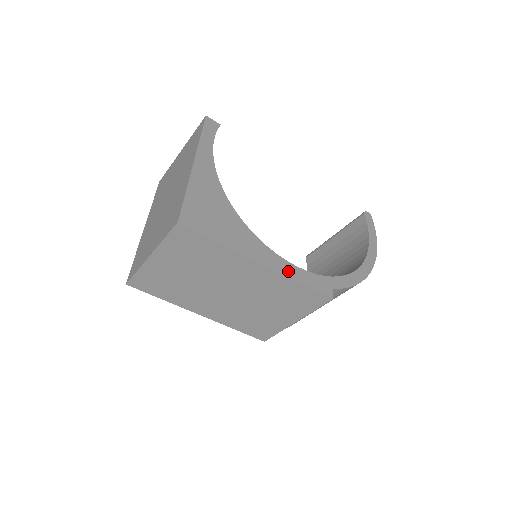
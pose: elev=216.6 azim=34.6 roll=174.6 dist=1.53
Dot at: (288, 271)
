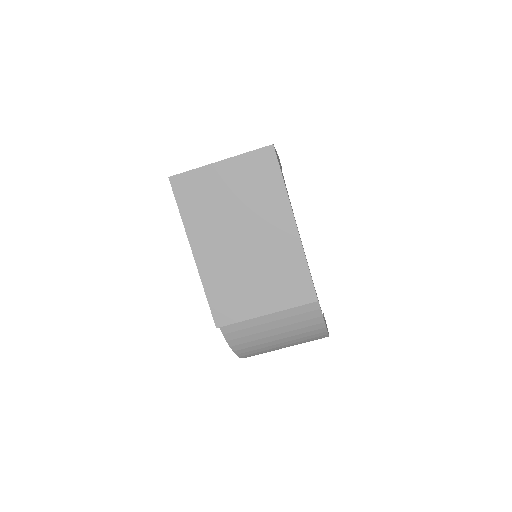
Dot at: occluded
